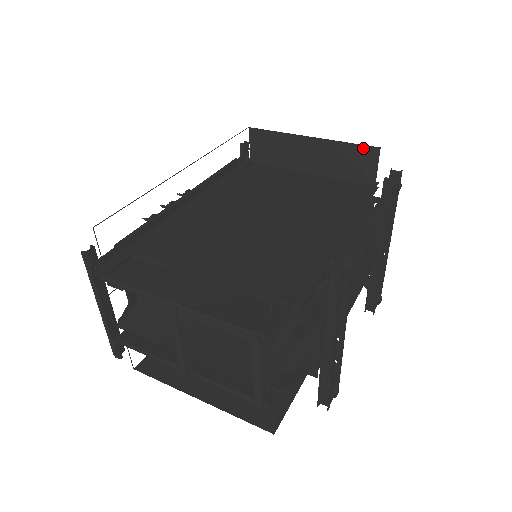
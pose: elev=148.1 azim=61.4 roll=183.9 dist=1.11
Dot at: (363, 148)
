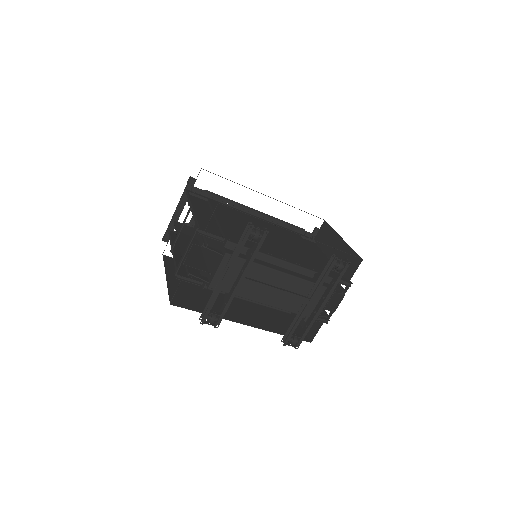
Dot at: (357, 256)
